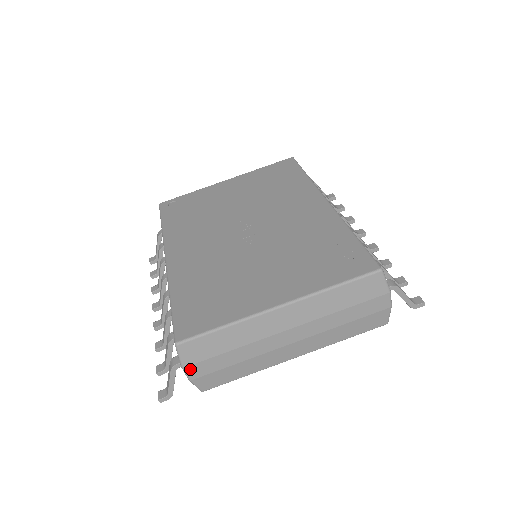
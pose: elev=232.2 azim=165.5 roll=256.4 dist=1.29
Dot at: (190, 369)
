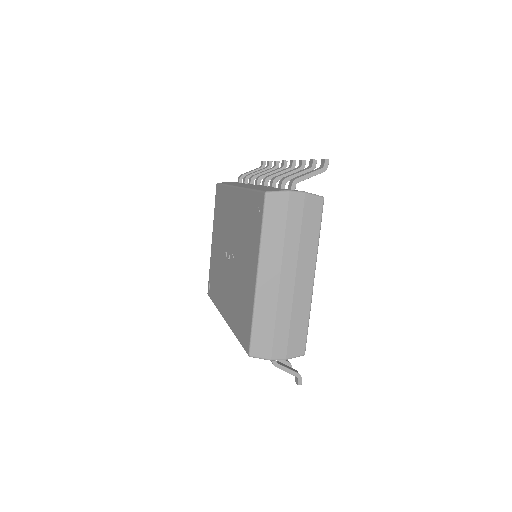
Dot at: (275, 356)
